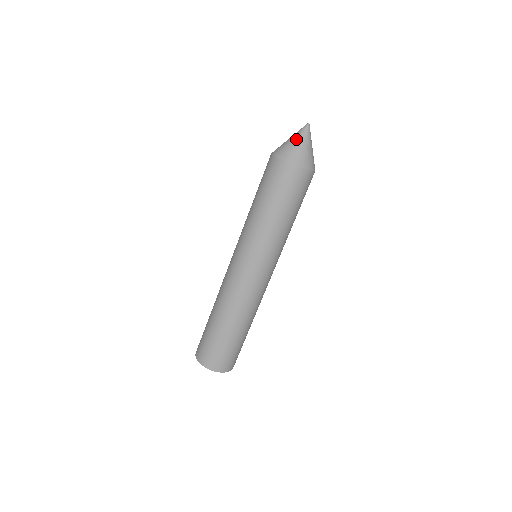
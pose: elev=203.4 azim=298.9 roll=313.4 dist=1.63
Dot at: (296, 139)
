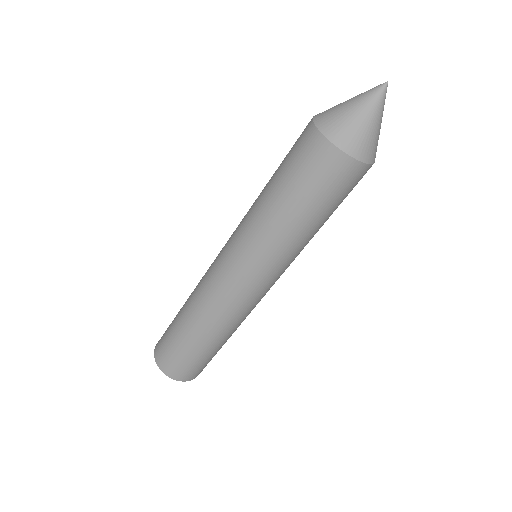
Dot at: (358, 106)
